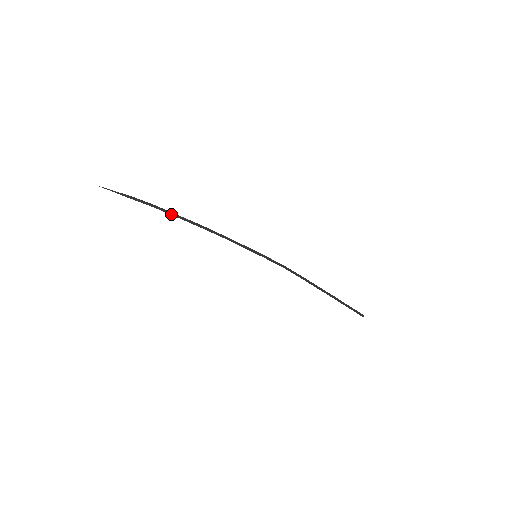
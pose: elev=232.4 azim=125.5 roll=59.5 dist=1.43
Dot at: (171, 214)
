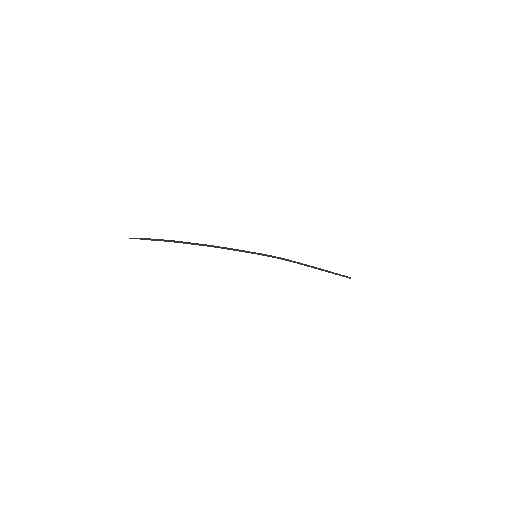
Dot at: (184, 243)
